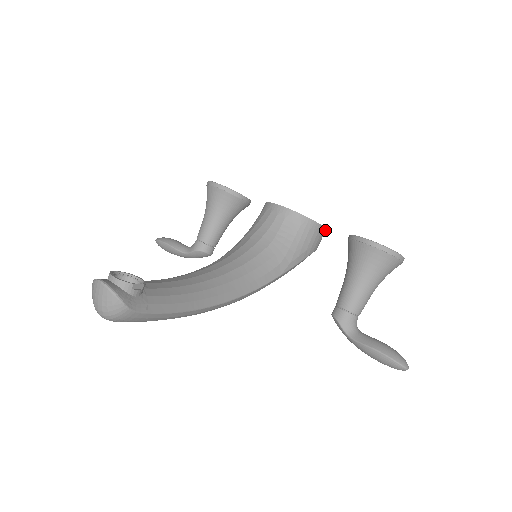
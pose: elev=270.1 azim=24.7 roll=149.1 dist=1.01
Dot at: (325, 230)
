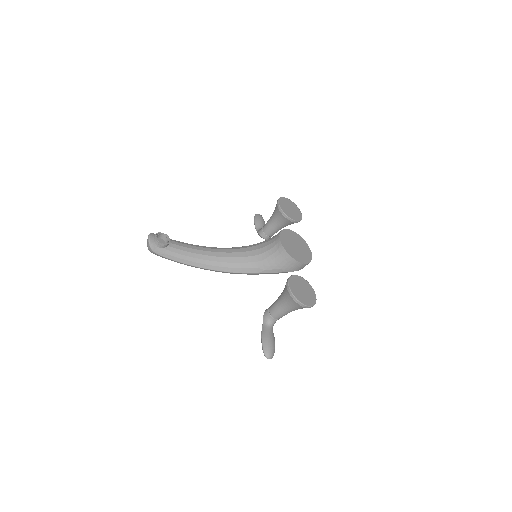
Dot at: (303, 264)
